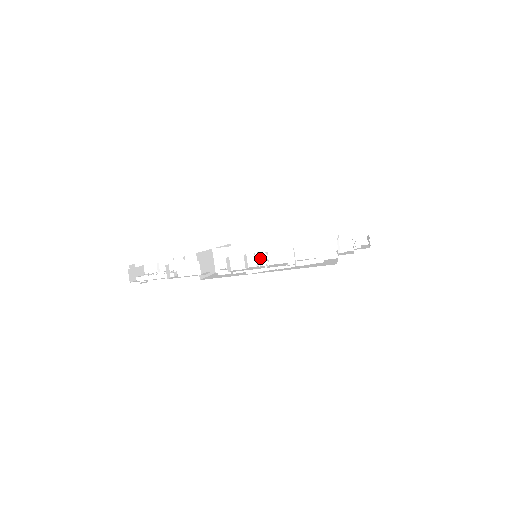
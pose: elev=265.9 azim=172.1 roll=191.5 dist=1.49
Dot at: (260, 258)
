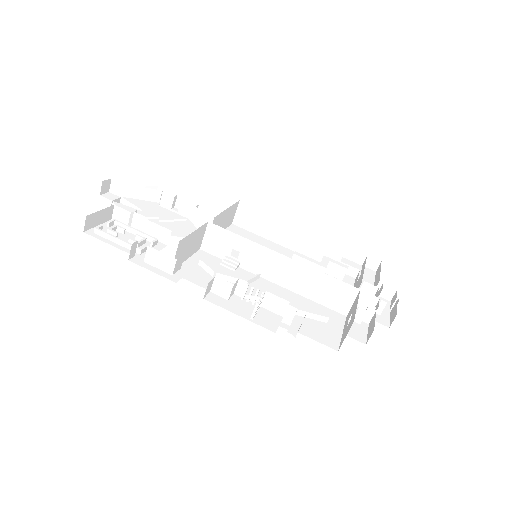
Dot at: (259, 264)
